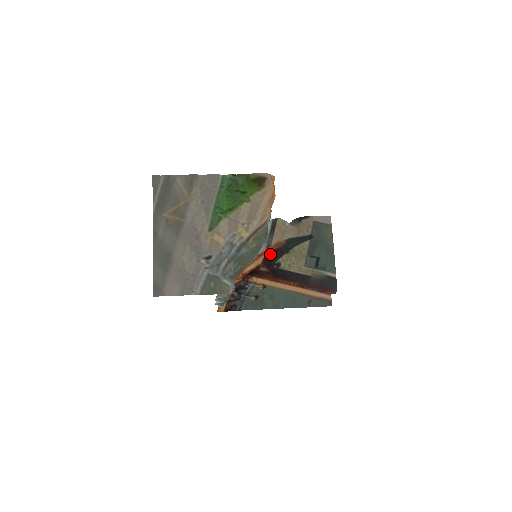
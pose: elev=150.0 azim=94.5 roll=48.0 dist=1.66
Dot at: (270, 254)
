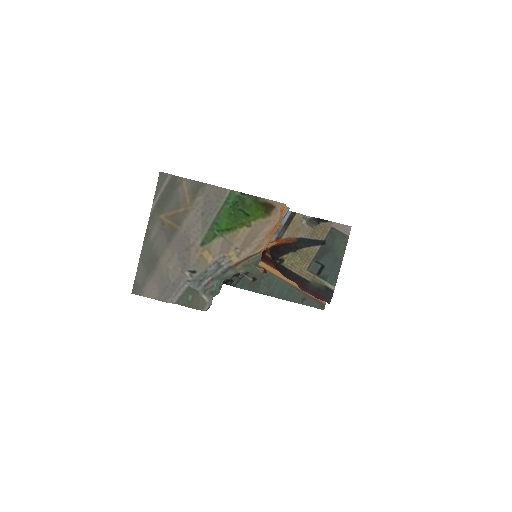
Dot at: (277, 247)
